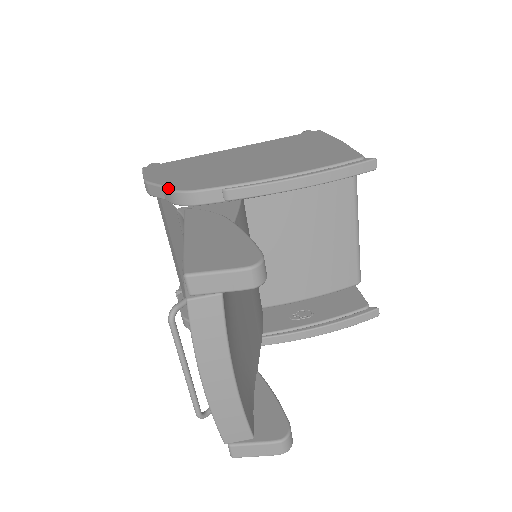
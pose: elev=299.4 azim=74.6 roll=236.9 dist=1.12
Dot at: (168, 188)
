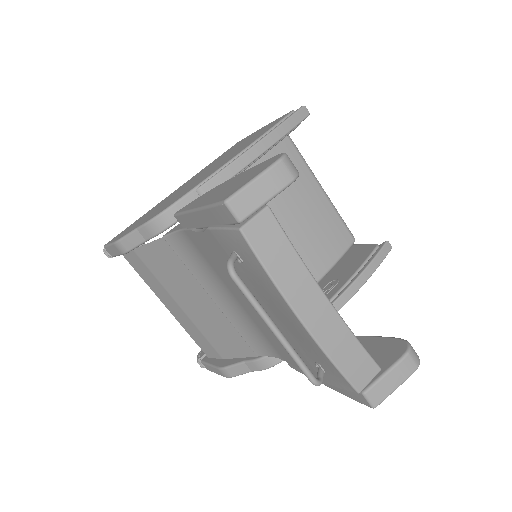
Dot at: (144, 223)
